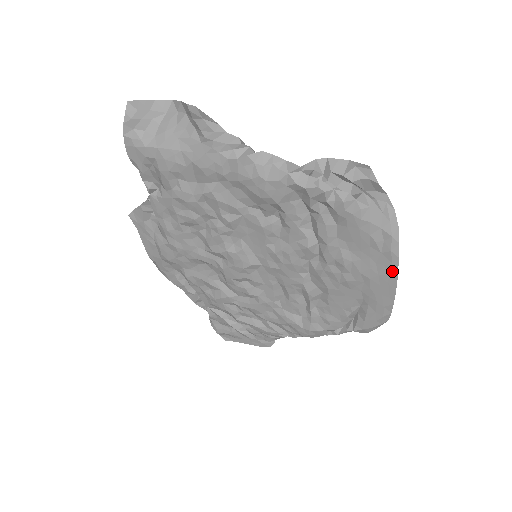
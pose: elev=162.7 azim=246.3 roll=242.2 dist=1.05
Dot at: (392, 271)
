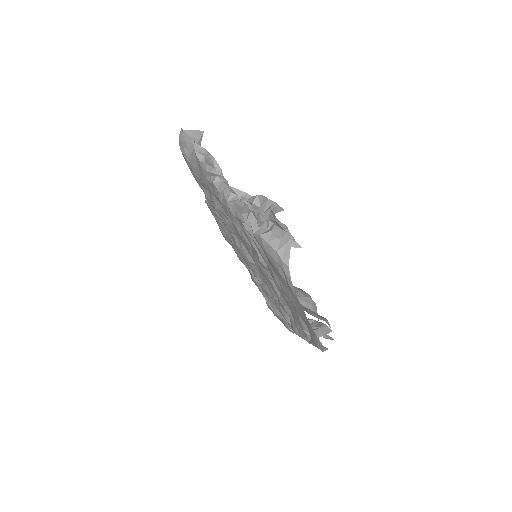
Dot at: (298, 302)
